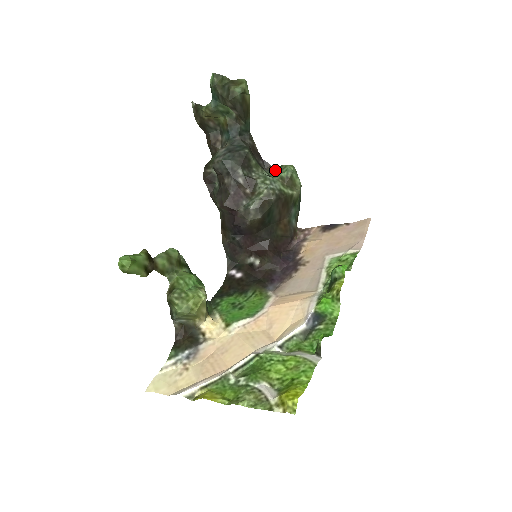
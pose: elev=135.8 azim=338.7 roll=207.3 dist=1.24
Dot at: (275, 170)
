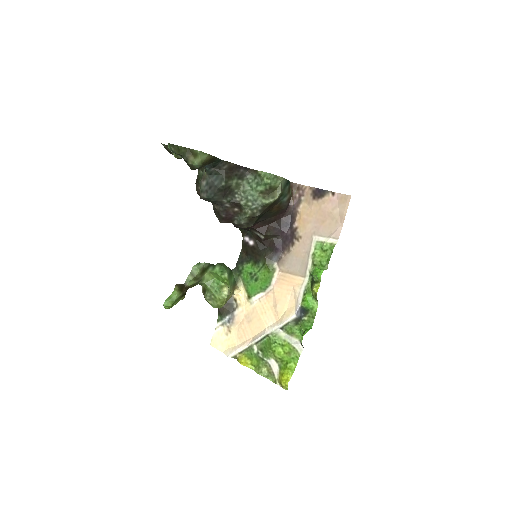
Dot at: (256, 177)
